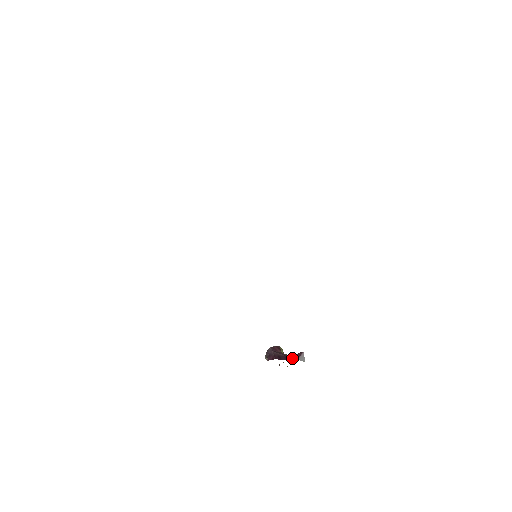
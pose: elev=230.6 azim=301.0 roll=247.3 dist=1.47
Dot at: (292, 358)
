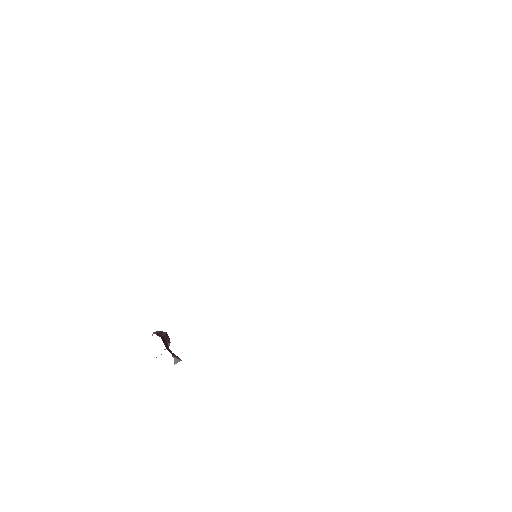
Dot at: (171, 352)
